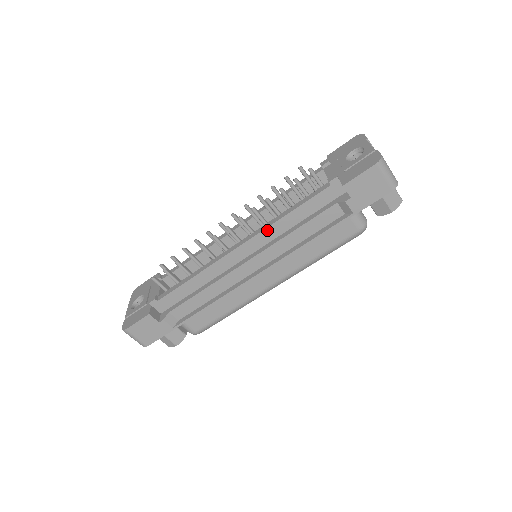
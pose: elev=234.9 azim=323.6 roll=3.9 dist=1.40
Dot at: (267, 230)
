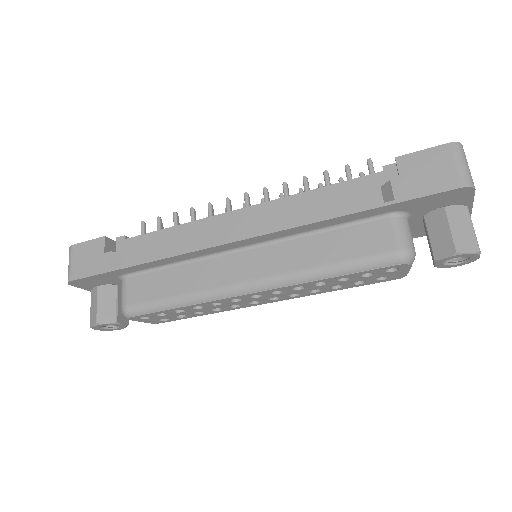
Dot at: (283, 200)
